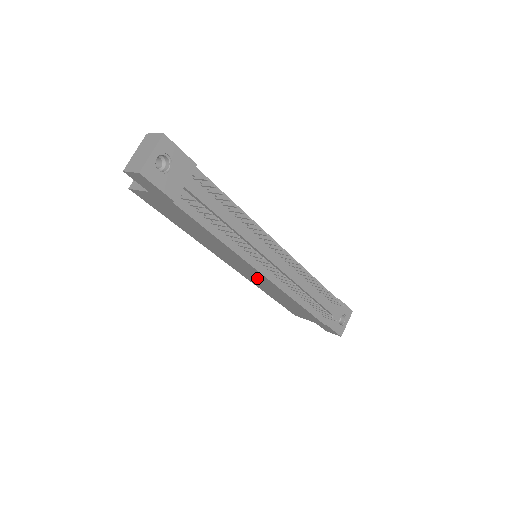
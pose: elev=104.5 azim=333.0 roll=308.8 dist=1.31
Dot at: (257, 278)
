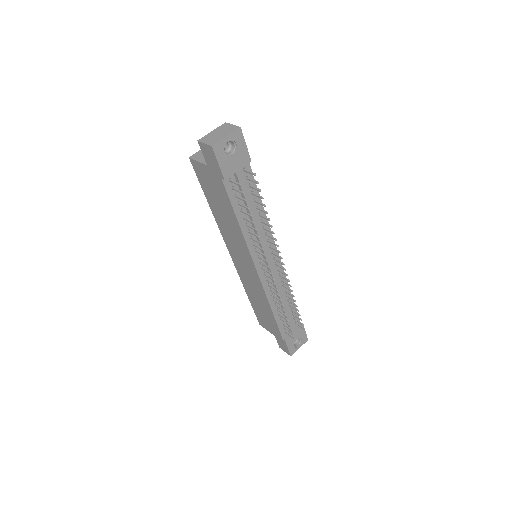
Dot at: (249, 274)
